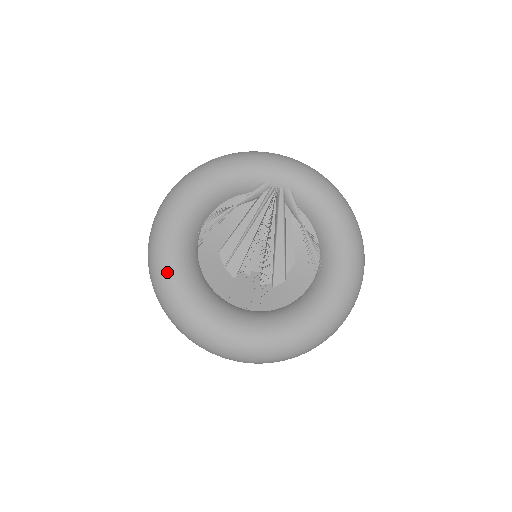
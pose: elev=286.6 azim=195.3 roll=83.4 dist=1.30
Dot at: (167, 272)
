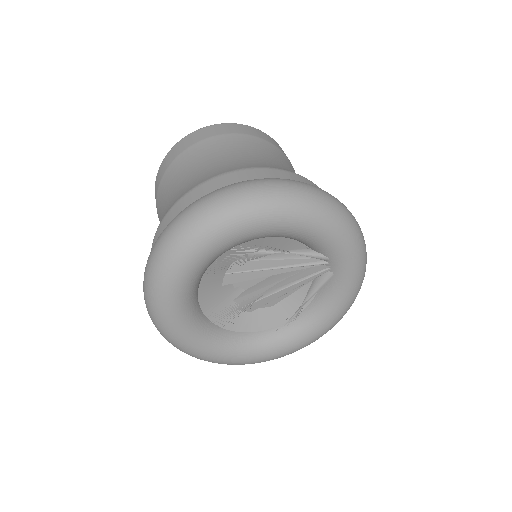
Dot at: (180, 264)
